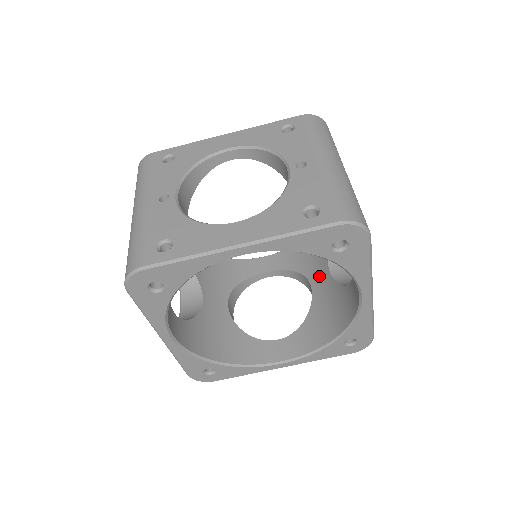
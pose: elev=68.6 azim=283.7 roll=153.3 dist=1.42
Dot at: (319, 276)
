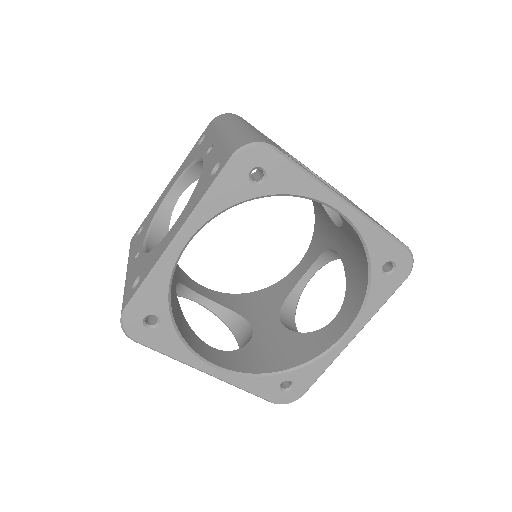
Dot at: (335, 238)
